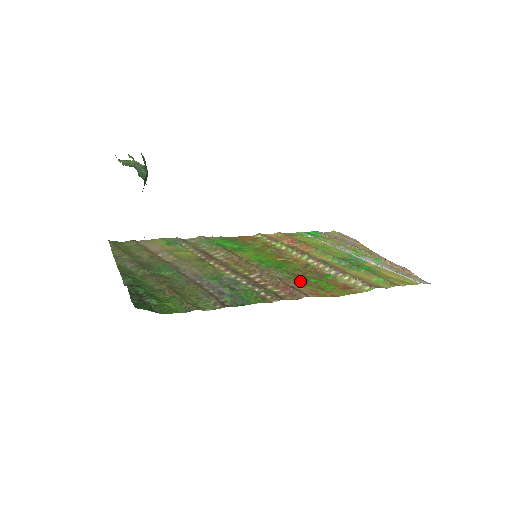
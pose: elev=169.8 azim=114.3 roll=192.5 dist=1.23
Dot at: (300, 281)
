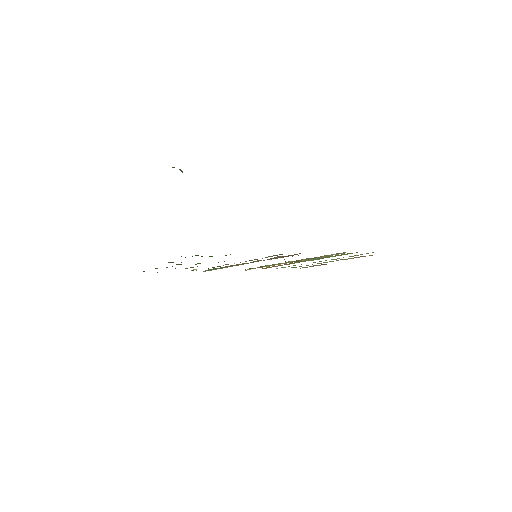
Dot at: occluded
